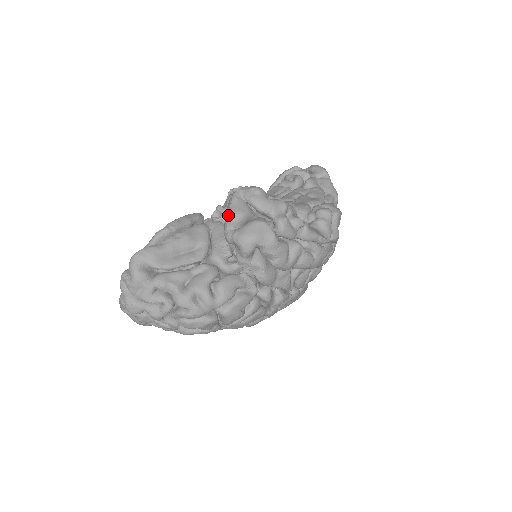
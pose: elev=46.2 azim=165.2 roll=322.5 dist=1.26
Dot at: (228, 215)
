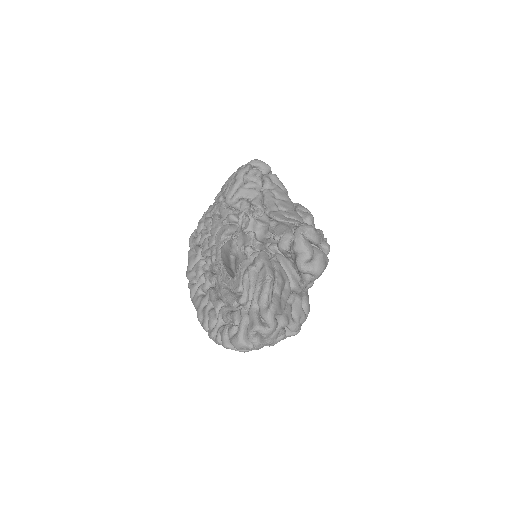
Dot at: (303, 254)
